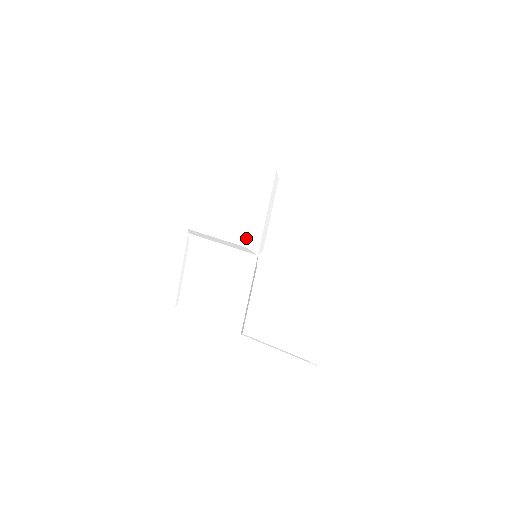
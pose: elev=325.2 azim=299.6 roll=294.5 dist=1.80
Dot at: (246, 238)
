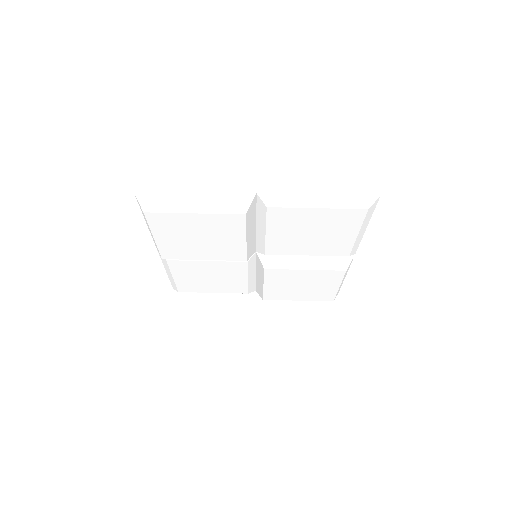
Dot at: (243, 256)
